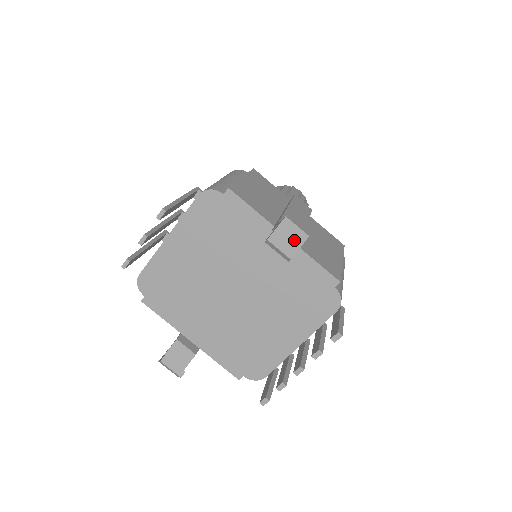
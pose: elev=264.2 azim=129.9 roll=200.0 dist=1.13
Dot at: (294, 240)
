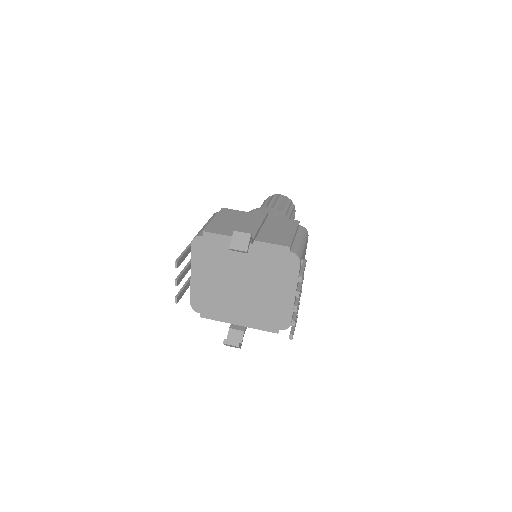
Dot at: (244, 241)
